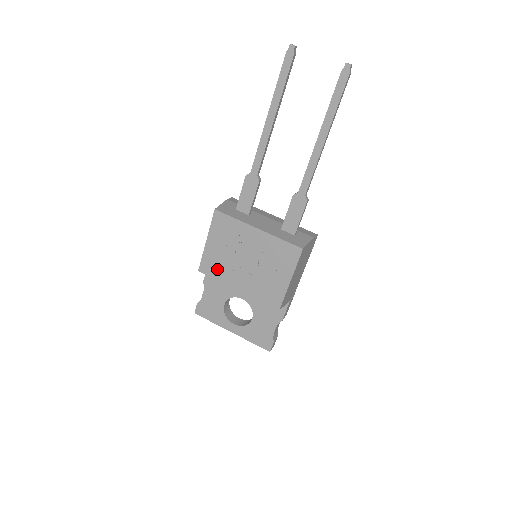
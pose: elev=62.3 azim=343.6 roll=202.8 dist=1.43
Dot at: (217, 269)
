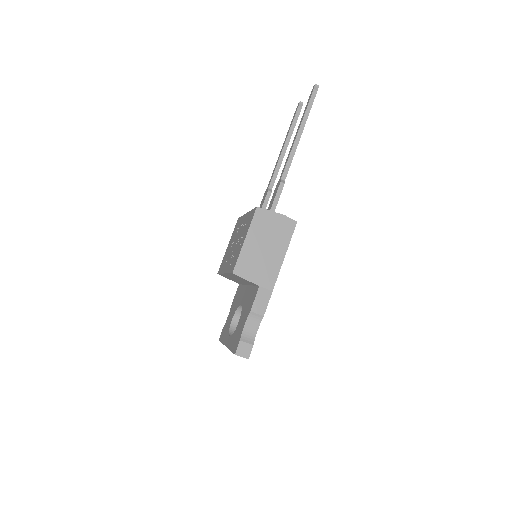
Dot at: occluded
